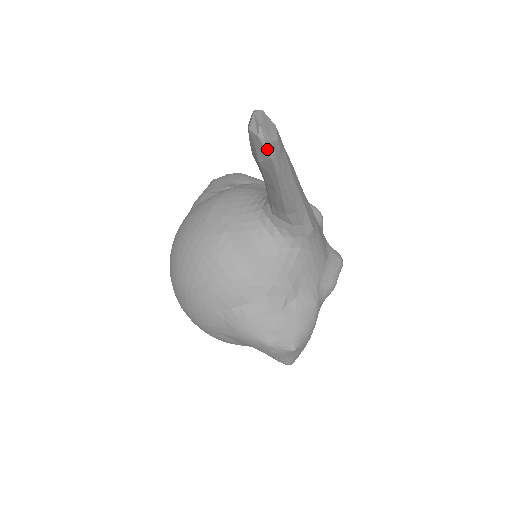
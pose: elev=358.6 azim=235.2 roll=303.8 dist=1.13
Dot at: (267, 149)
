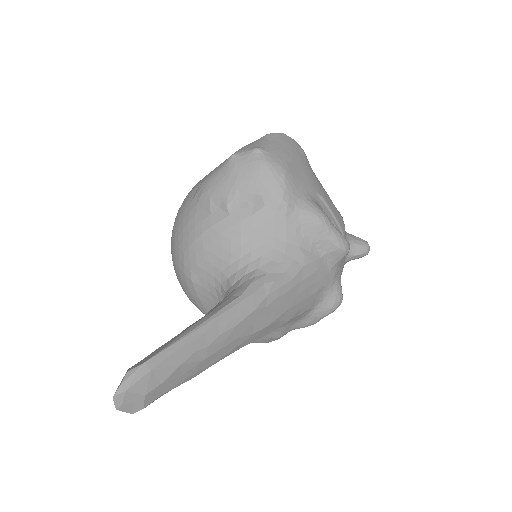
Dot at: occluded
